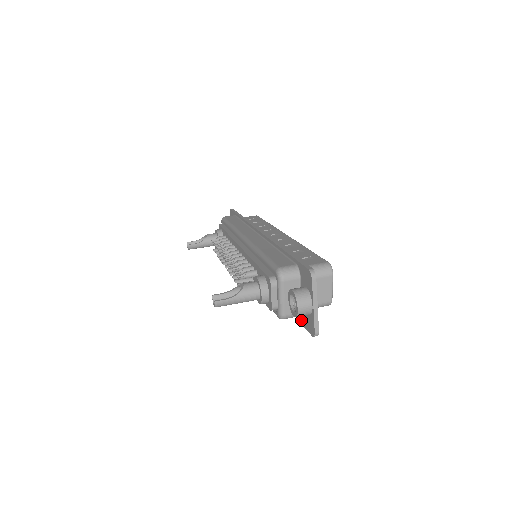
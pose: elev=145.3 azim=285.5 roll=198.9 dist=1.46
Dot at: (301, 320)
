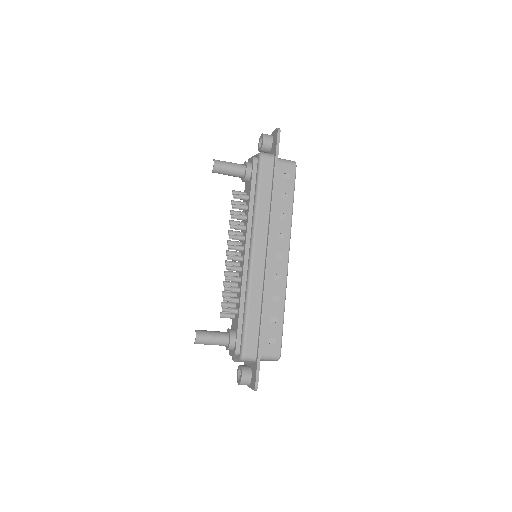
Dot at: (275, 152)
